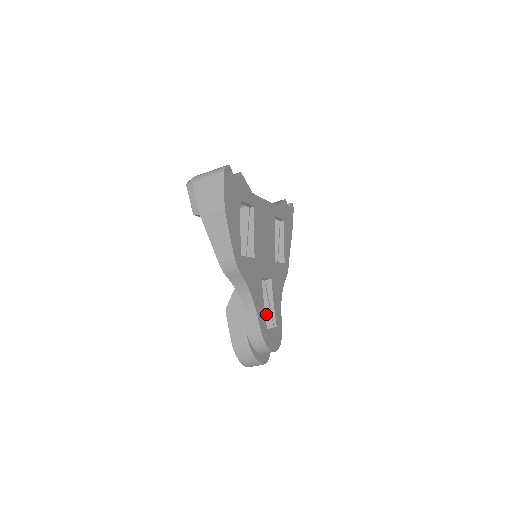
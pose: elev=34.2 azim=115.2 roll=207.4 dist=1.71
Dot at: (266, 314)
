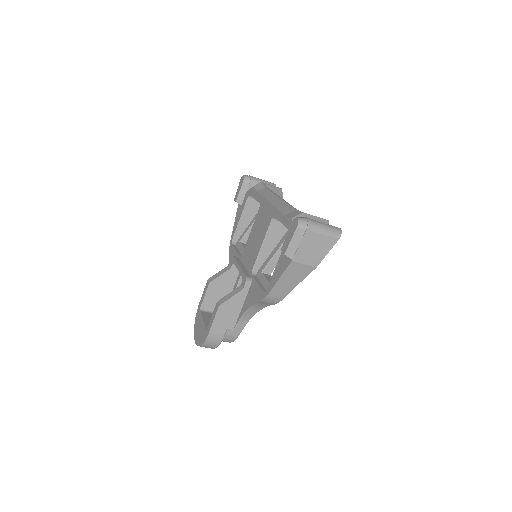
Dot at: (223, 296)
